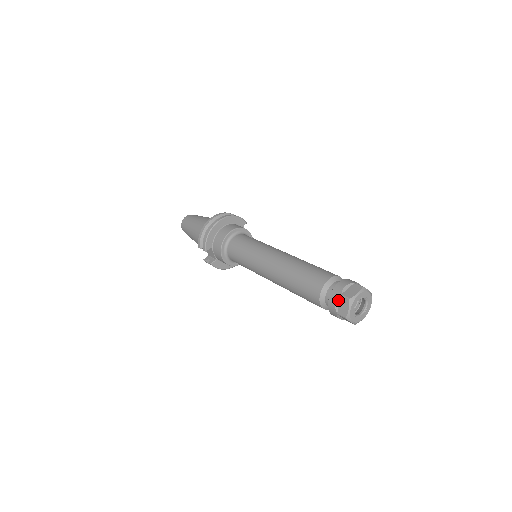
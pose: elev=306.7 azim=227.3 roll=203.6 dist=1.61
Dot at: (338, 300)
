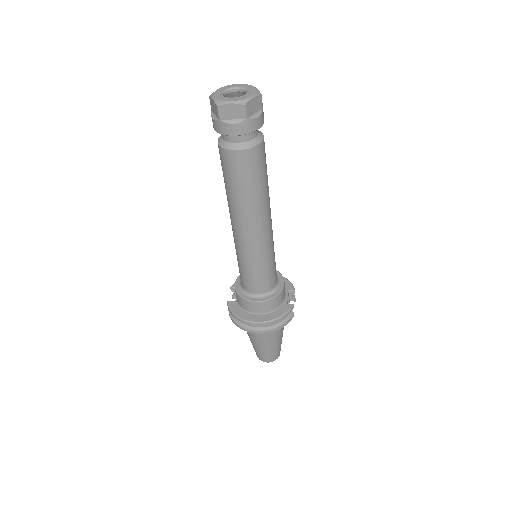
Dot at: occluded
